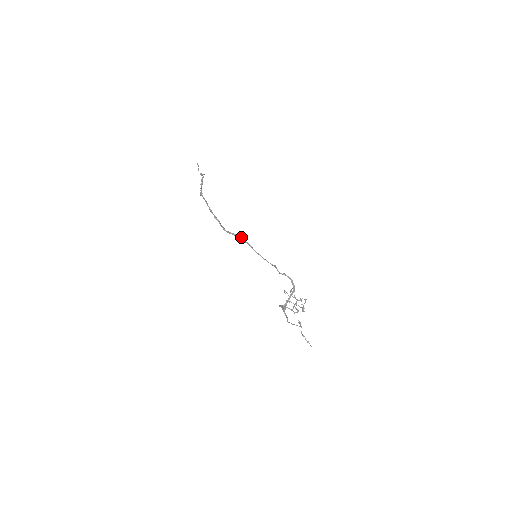
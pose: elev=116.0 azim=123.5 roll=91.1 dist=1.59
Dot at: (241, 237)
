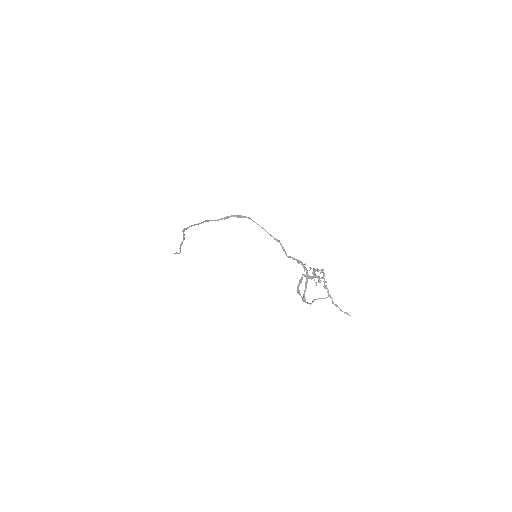
Dot at: (236, 215)
